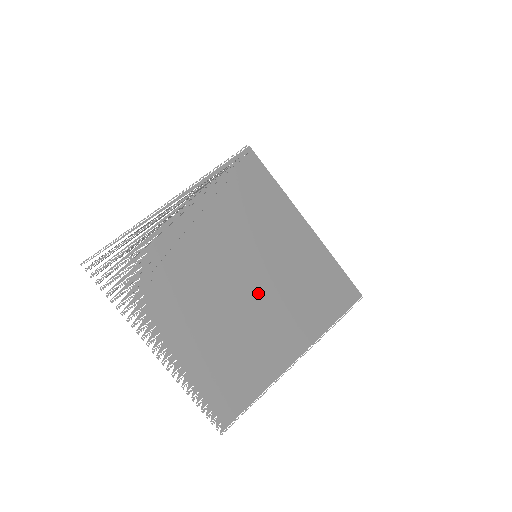
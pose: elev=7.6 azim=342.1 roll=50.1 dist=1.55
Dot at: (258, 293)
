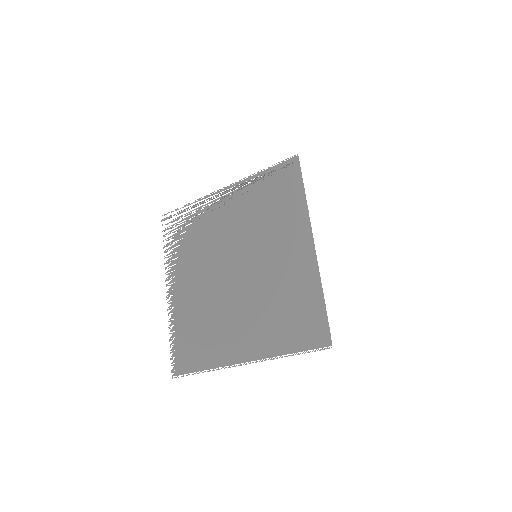
Dot at: (242, 288)
